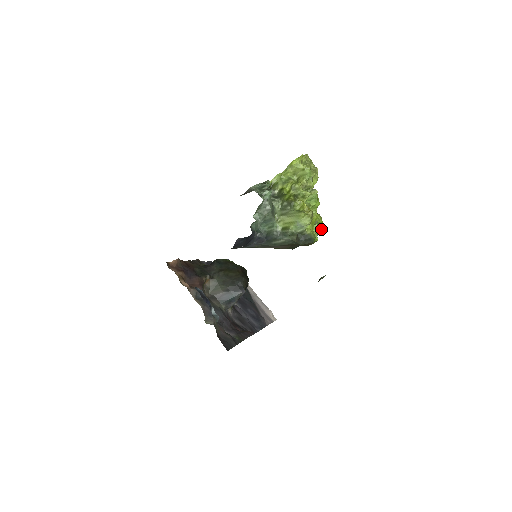
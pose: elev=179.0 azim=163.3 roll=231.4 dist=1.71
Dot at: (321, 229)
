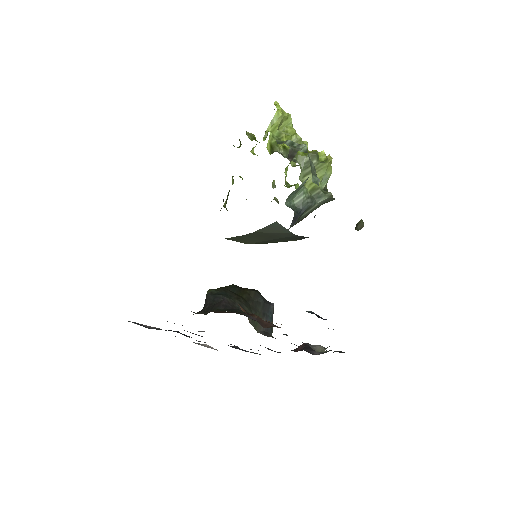
Dot at: occluded
